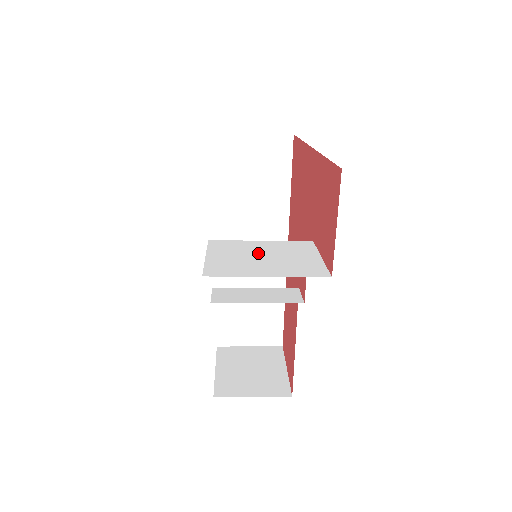
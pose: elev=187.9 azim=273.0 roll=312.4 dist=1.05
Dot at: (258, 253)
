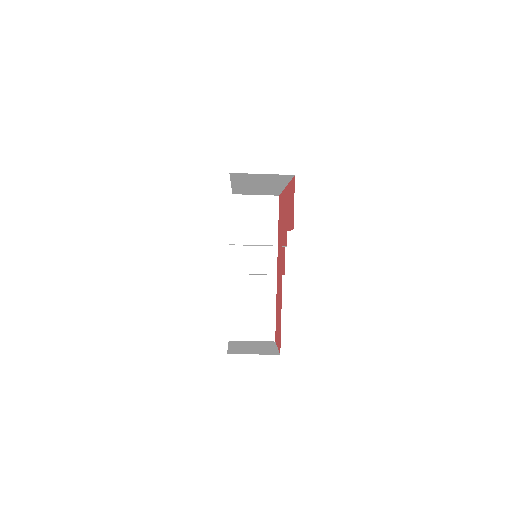
Dot at: occluded
